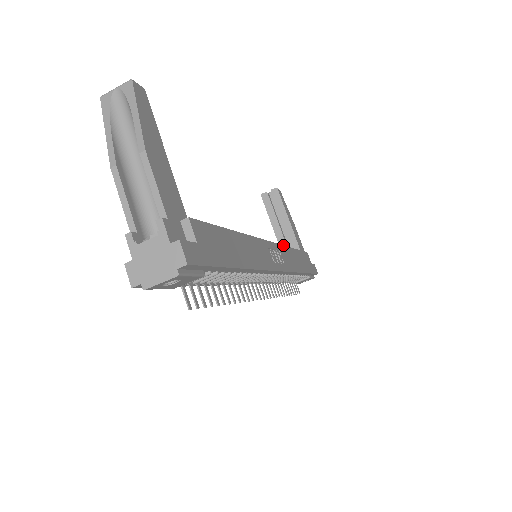
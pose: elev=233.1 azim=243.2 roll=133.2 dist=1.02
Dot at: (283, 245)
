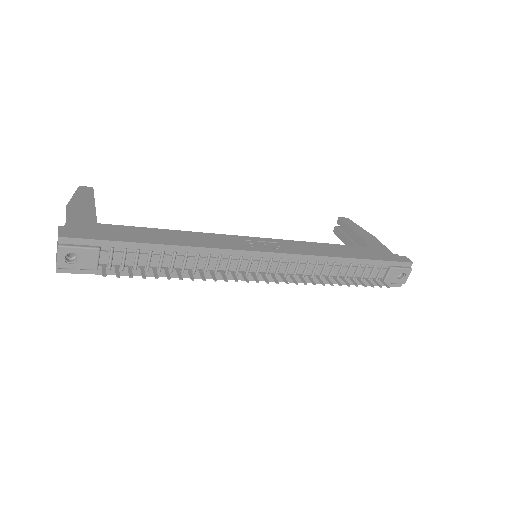
Dot at: (296, 241)
